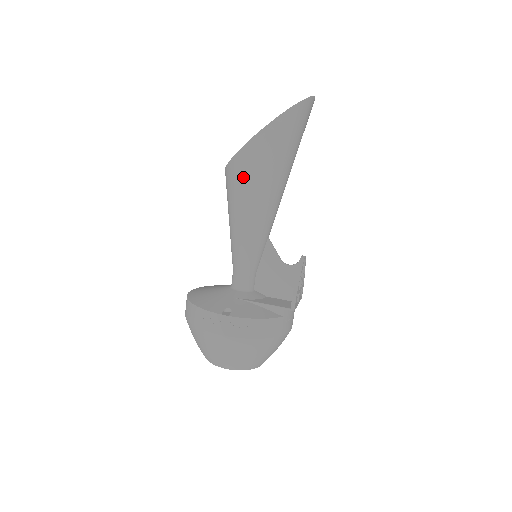
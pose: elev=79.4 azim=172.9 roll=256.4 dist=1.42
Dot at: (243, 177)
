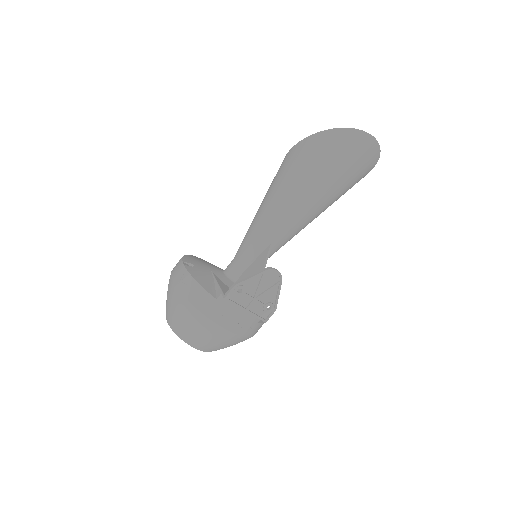
Dot at: (276, 176)
